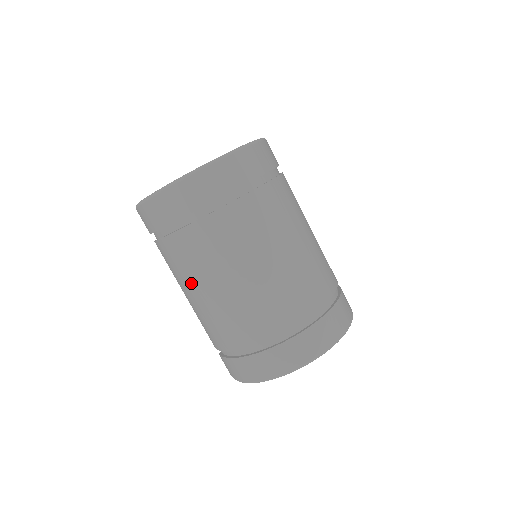
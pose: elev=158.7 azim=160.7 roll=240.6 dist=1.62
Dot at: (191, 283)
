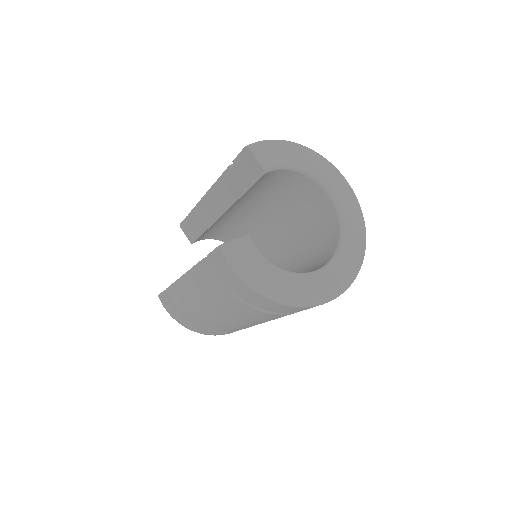
Dot at: (210, 305)
